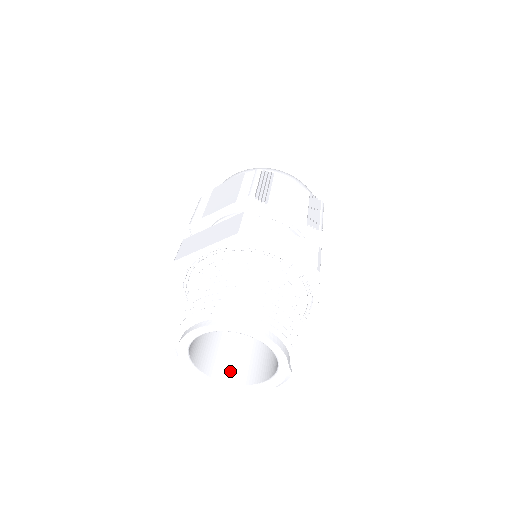
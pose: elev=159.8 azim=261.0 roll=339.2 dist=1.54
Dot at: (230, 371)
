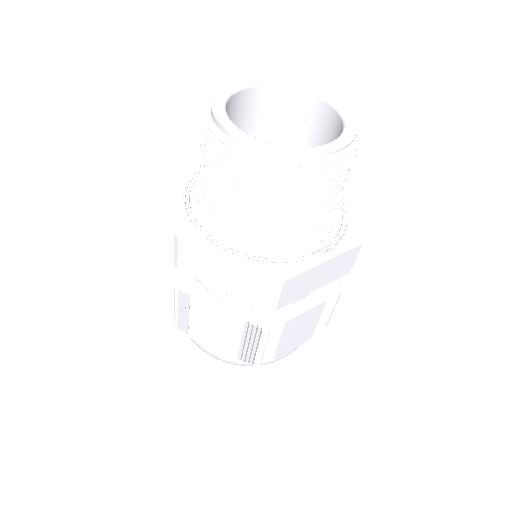
Dot at: occluded
